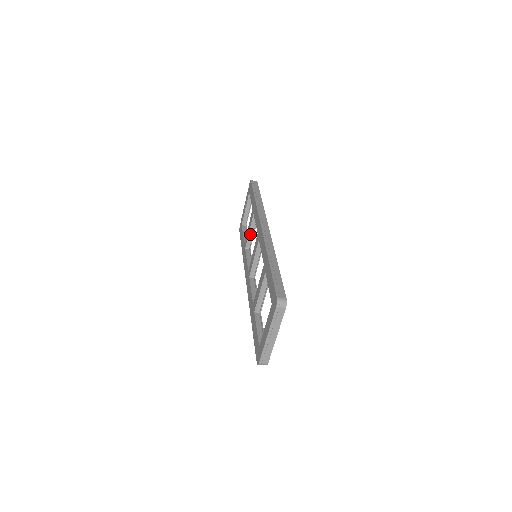
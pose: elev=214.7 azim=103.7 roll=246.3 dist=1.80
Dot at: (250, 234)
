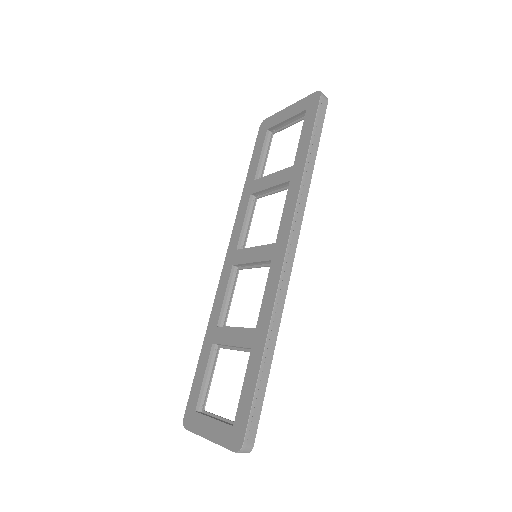
Dot at: (268, 189)
